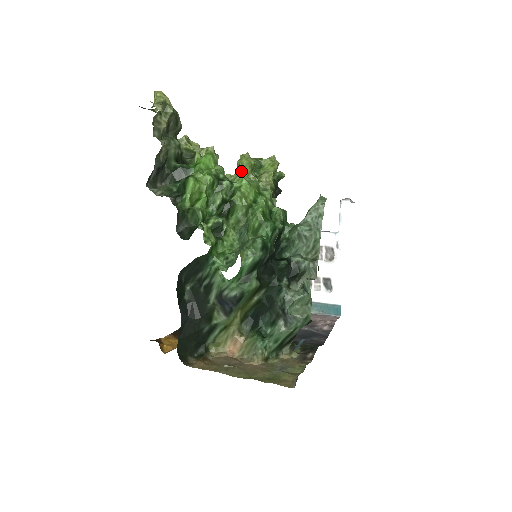
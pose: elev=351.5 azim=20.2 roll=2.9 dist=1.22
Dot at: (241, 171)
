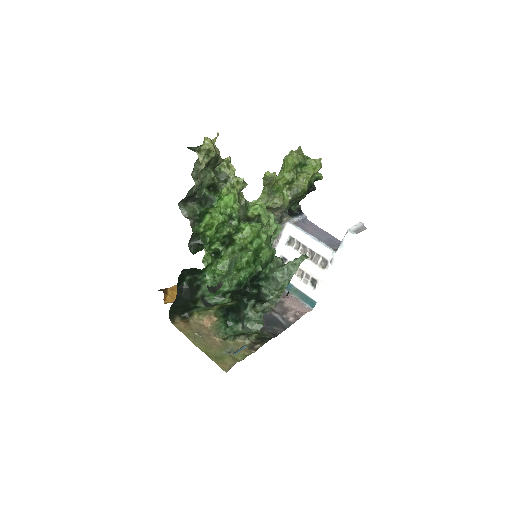
Dot at: (285, 166)
